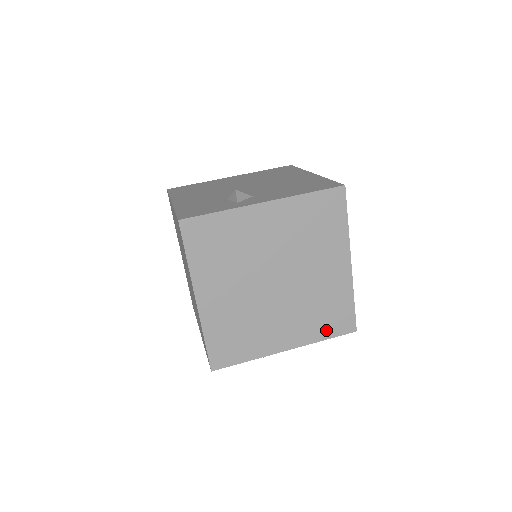
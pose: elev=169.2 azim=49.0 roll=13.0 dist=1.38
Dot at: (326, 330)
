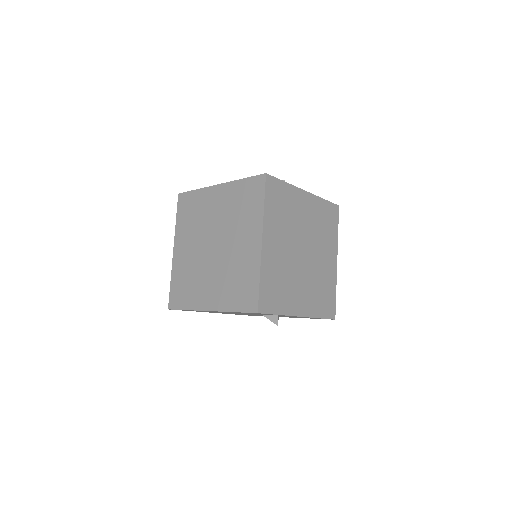
Dot at: (321, 310)
